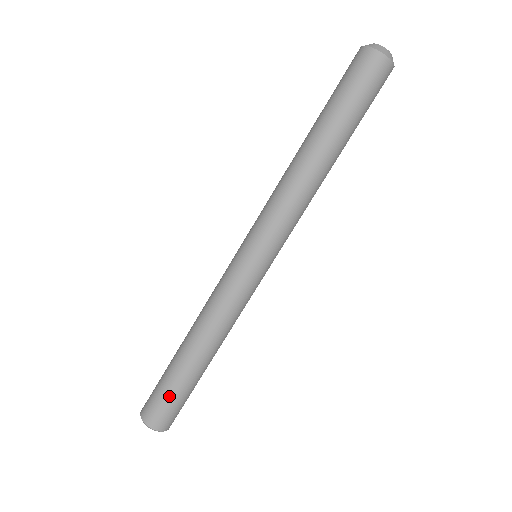
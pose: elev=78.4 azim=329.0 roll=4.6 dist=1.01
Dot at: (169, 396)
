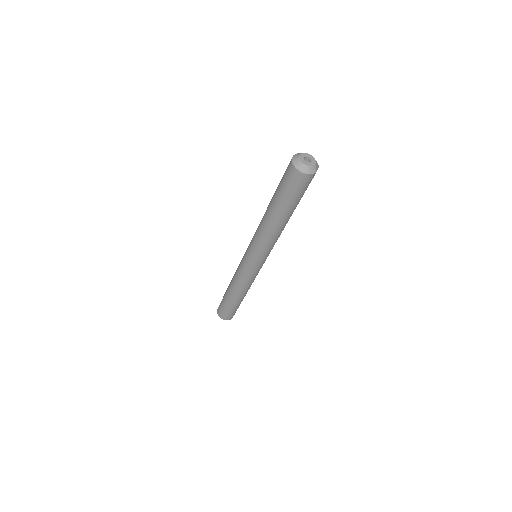
Dot at: (227, 310)
